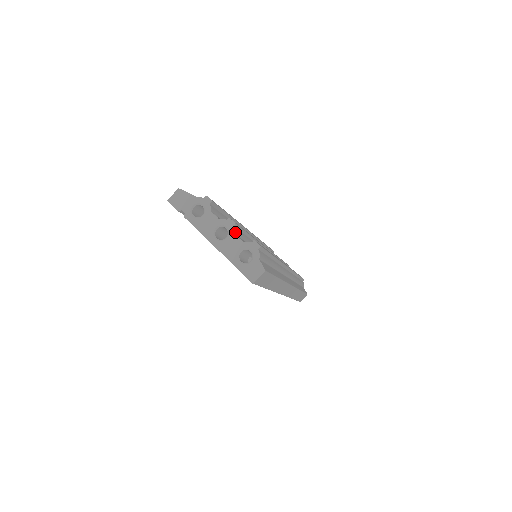
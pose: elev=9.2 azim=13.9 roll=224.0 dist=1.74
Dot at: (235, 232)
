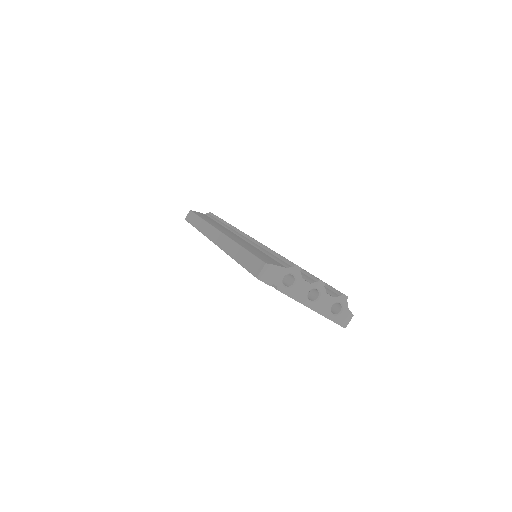
Dot at: (325, 290)
